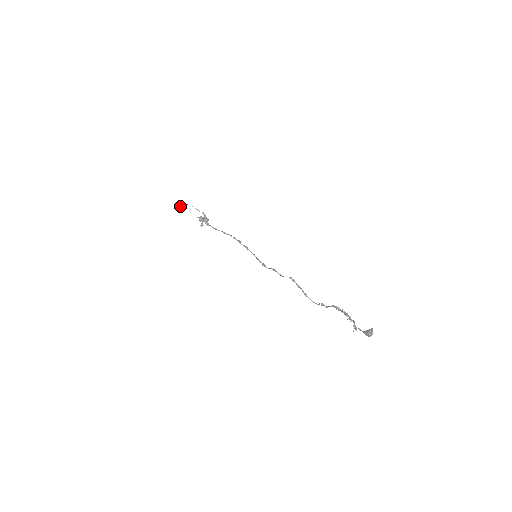
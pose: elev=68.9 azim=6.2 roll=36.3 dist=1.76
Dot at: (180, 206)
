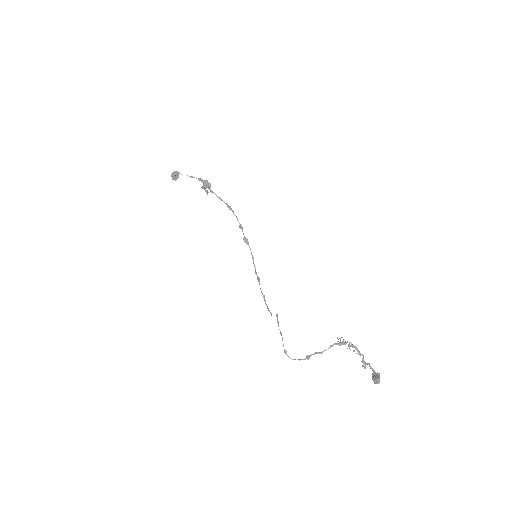
Dot at: (173, 179)
